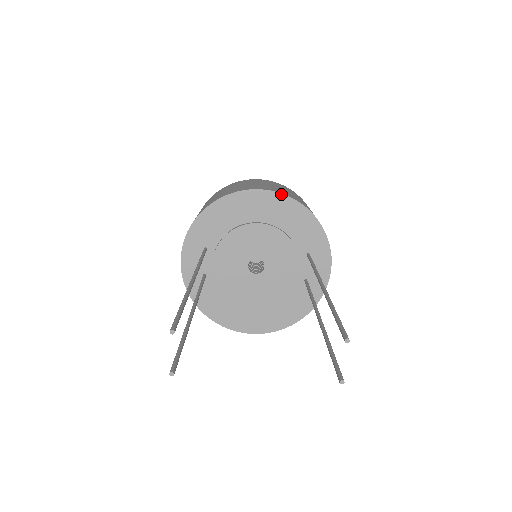
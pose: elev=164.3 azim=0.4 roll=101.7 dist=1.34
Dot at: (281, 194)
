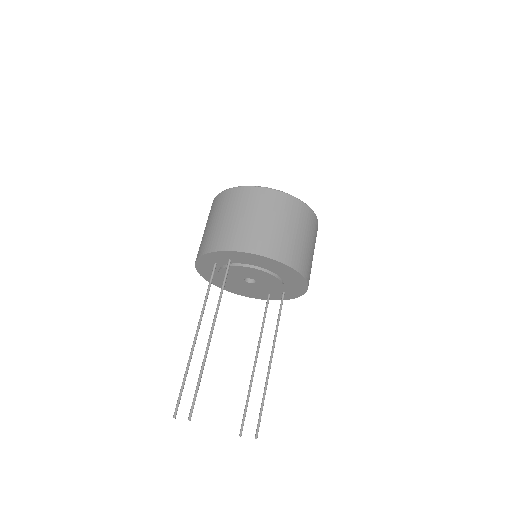
Dot at: (303, 277)
